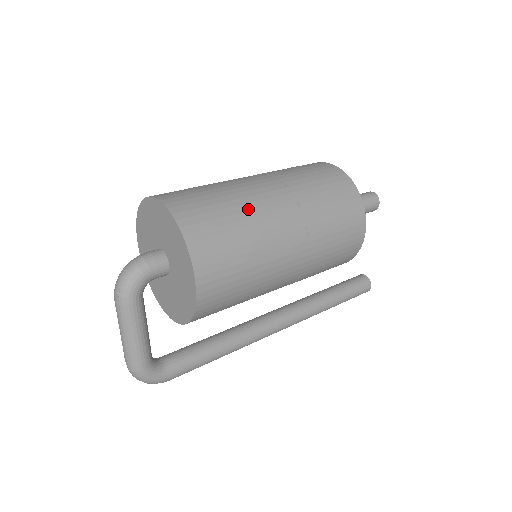
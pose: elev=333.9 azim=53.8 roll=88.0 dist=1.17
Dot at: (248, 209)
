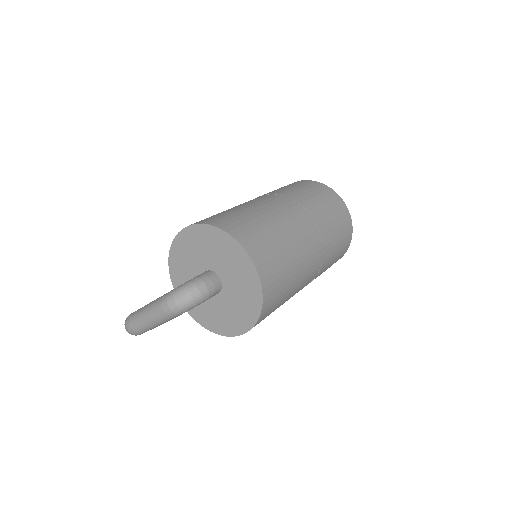
Dot at: (299, 276)
